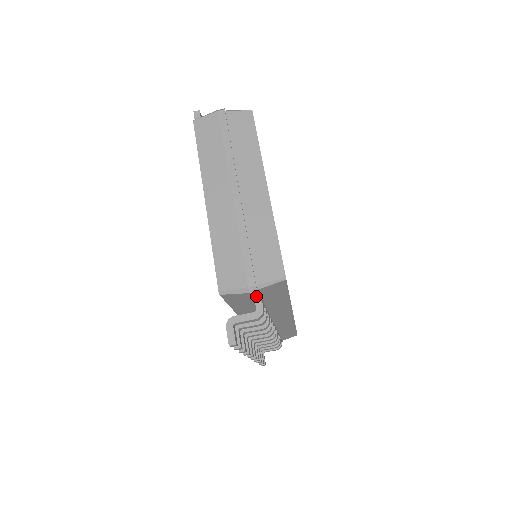
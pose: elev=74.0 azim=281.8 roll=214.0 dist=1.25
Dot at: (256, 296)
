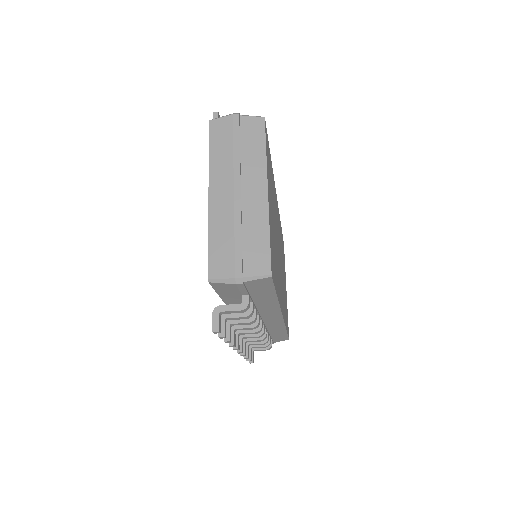
Dot at: (243, 288)
